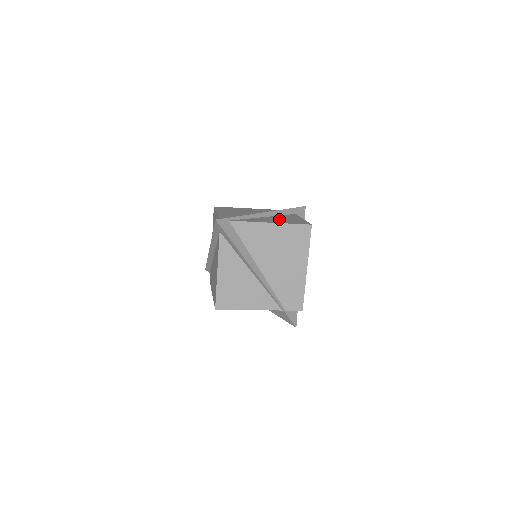
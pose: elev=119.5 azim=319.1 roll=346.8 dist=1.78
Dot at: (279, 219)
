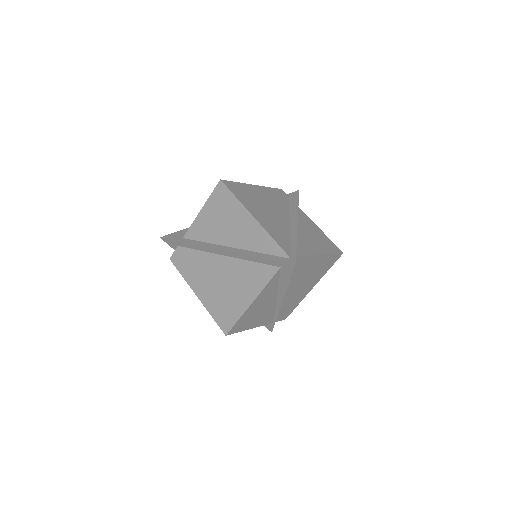
Dot at: (312, 236)
